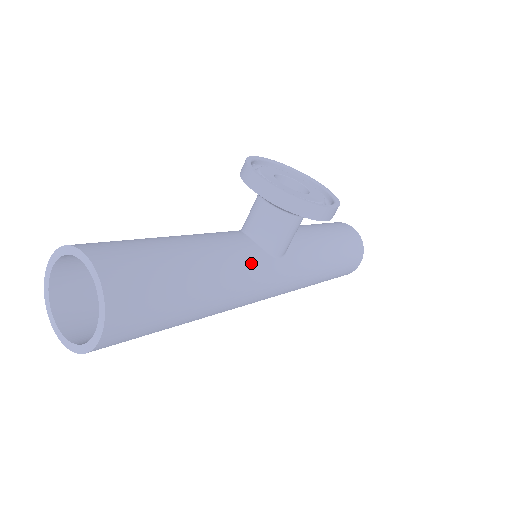
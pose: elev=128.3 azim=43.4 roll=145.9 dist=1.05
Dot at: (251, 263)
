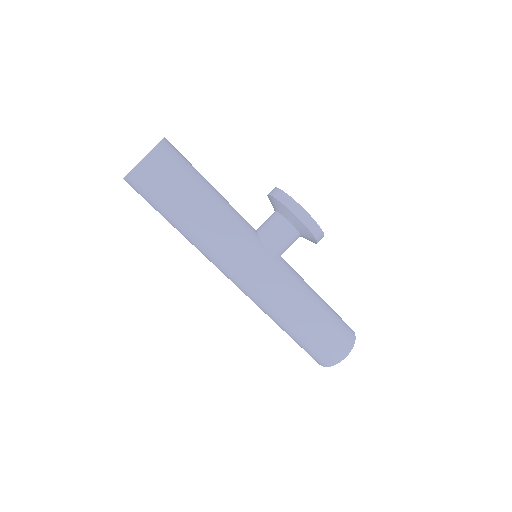
Dot at: (245, 229)
